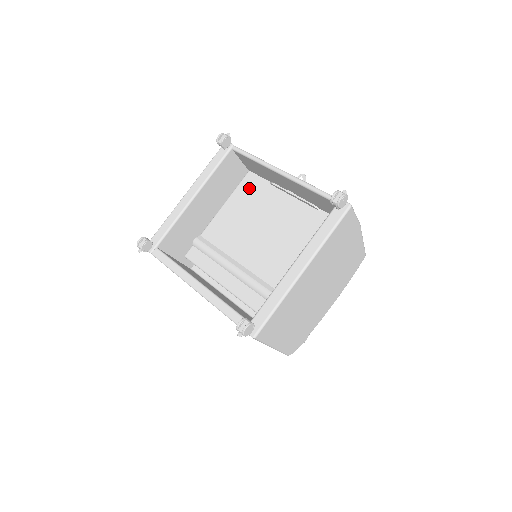
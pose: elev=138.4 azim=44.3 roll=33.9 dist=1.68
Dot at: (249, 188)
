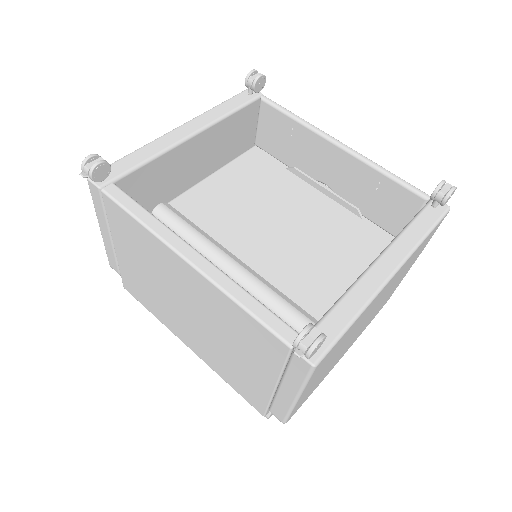
Dot at: (255, 165)
